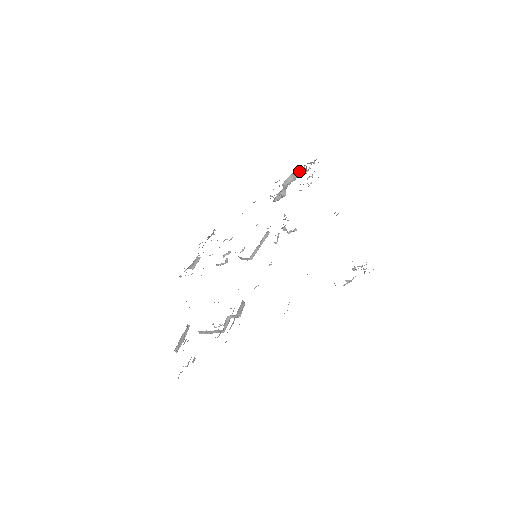
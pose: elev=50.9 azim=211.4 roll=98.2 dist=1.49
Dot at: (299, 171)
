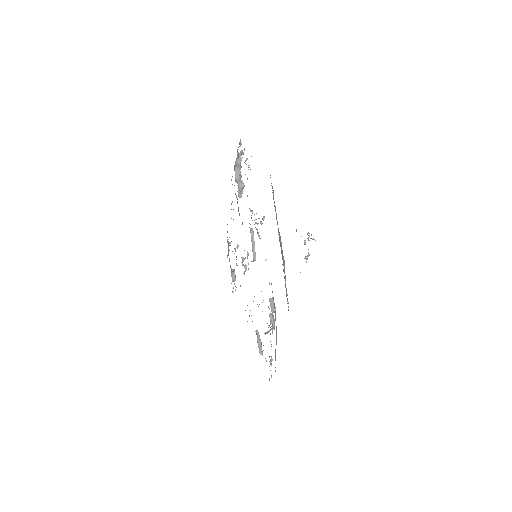
Dot at: (237, 160)
